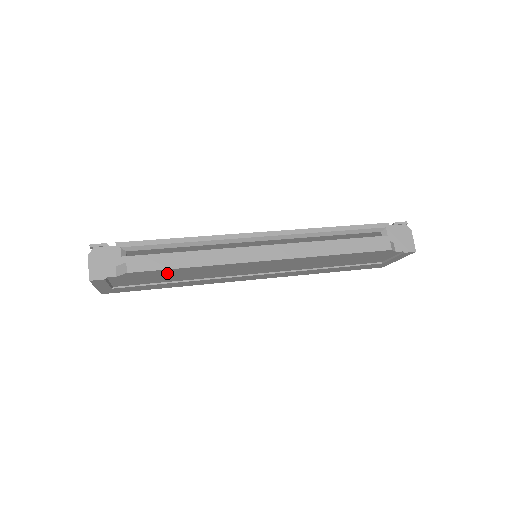
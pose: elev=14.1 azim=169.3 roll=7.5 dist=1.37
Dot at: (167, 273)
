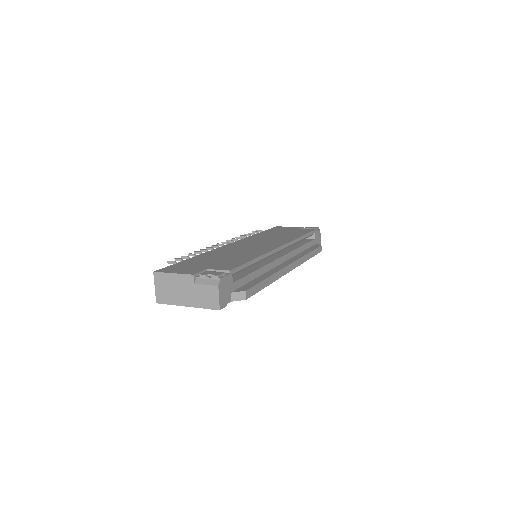
Dot at: occluded
